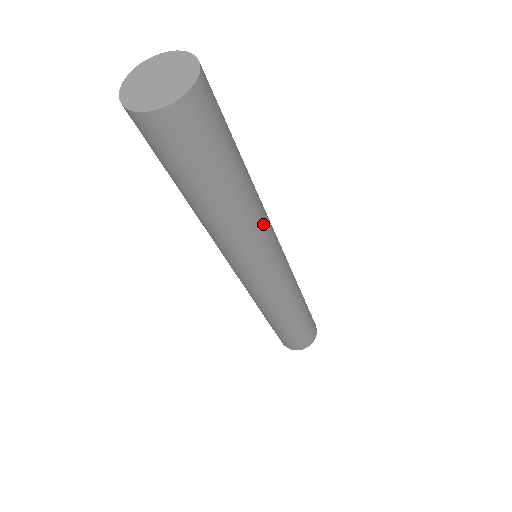
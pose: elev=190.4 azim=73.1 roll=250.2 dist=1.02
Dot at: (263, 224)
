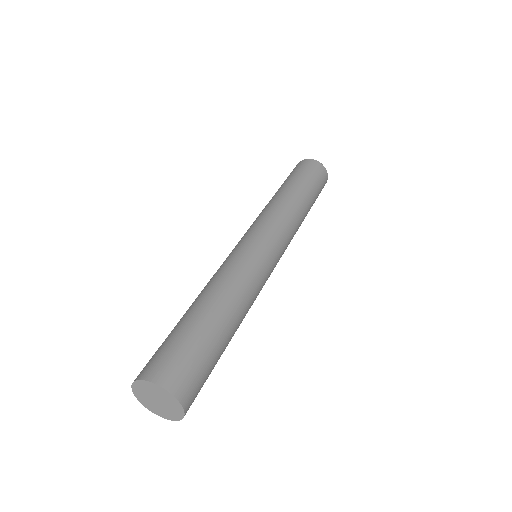
Dot at: (255, 297)
